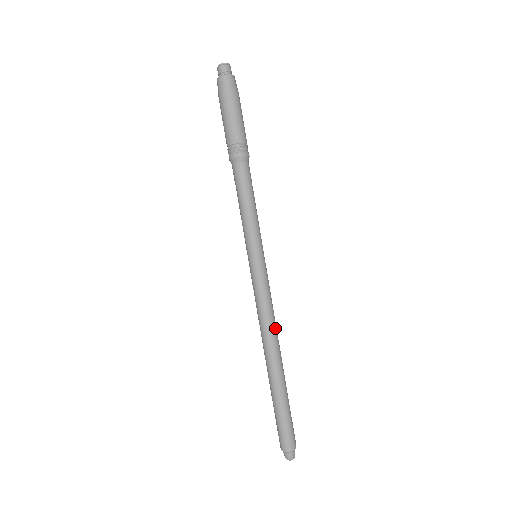
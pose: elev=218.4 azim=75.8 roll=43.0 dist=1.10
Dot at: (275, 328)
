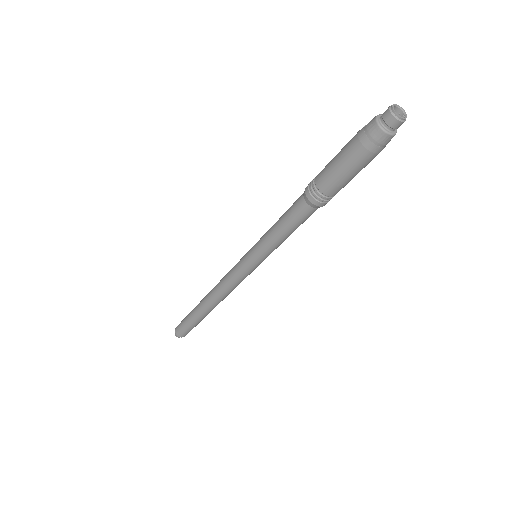
Dot at: occluded
